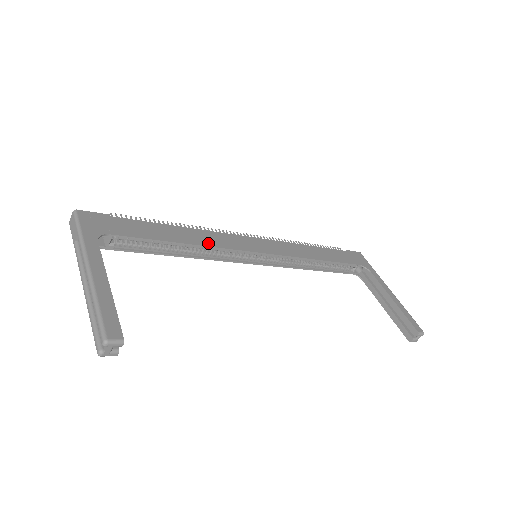
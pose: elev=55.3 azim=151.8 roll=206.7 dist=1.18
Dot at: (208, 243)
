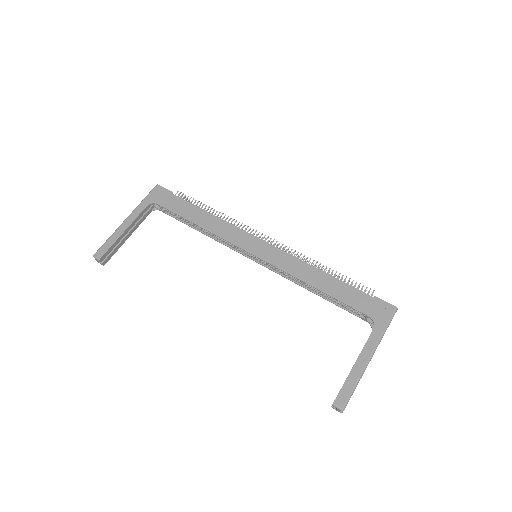
Dot at: (216, 231)
